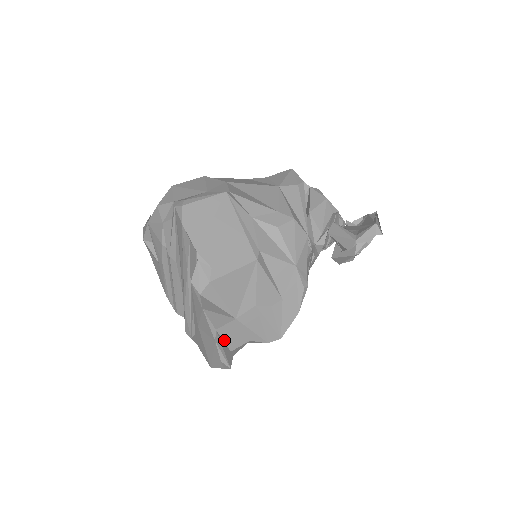
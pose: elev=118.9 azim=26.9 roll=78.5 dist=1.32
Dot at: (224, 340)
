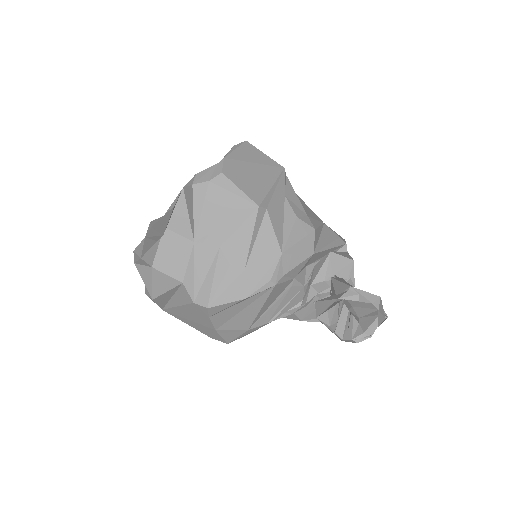
Dot at: (167, 251)
